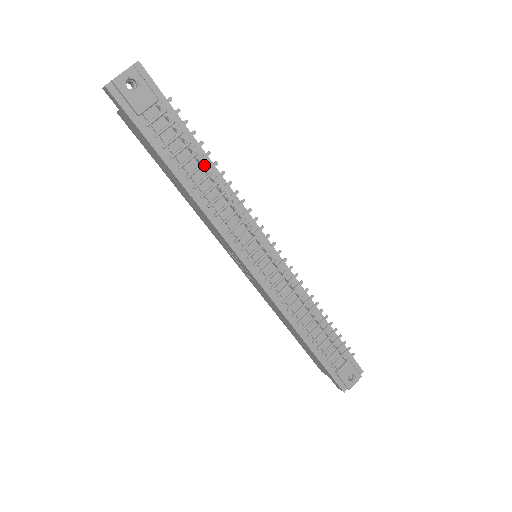
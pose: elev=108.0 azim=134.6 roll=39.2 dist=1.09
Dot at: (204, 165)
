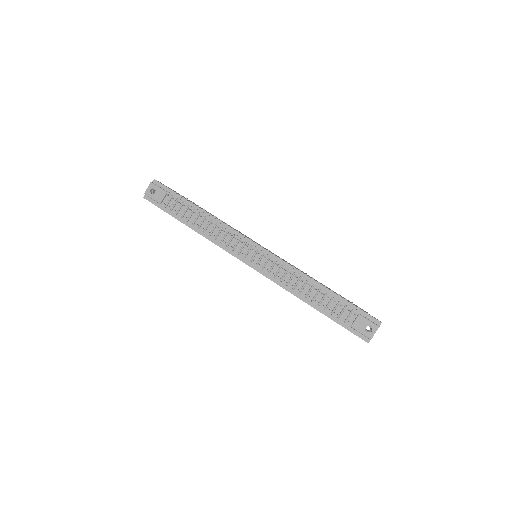
Dot at: (200, 214)
